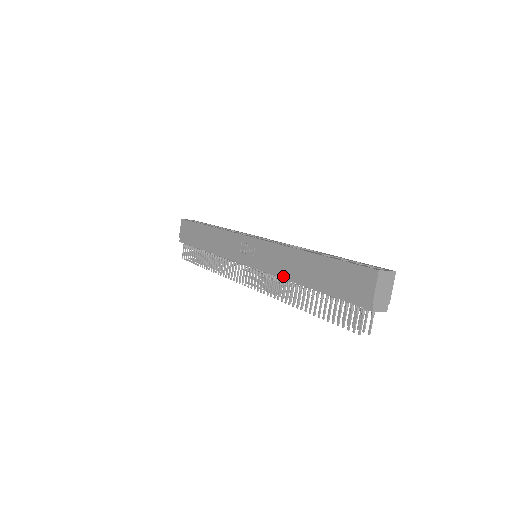
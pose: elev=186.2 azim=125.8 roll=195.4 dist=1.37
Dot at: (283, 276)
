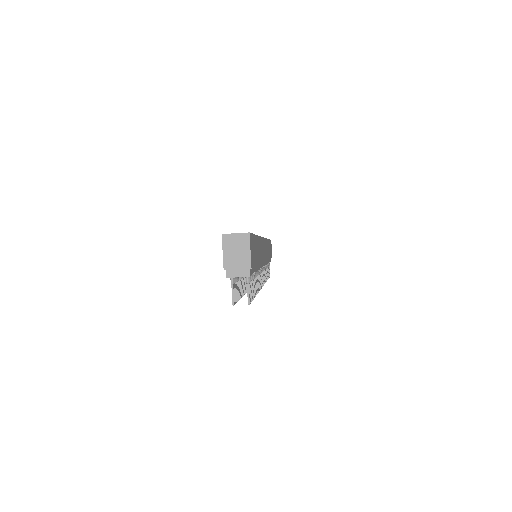
Dot at: occluded
